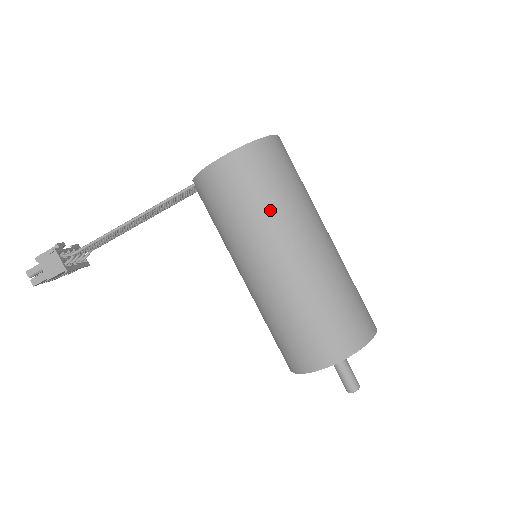
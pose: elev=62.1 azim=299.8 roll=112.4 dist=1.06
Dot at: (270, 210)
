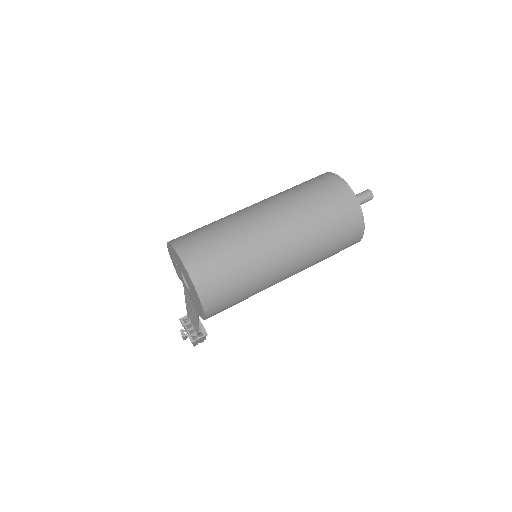
Dot at: (255, 288)
